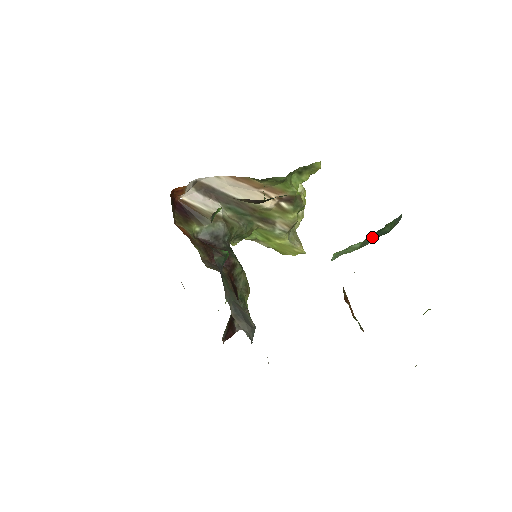
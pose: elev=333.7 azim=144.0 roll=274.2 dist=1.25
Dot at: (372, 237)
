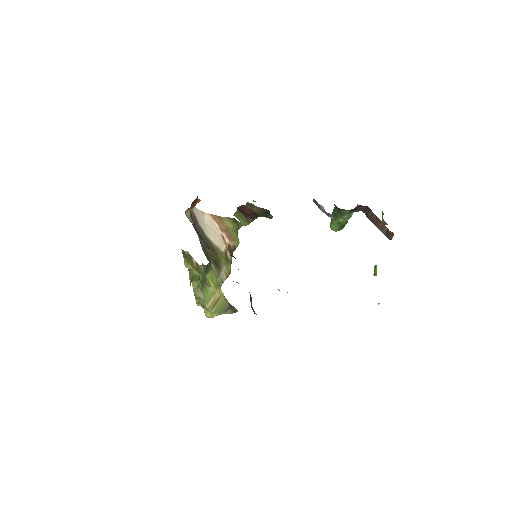
Dot at: occluded
